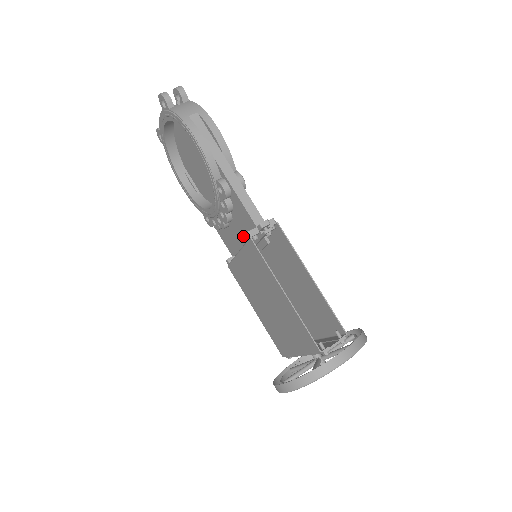
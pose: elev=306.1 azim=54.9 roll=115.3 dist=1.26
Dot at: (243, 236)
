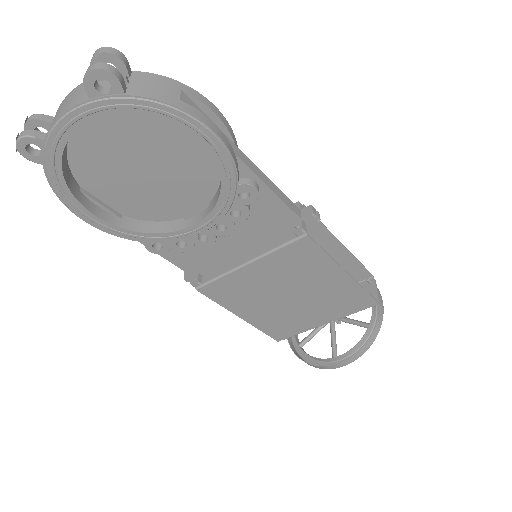
Dot at: (250, 240)
